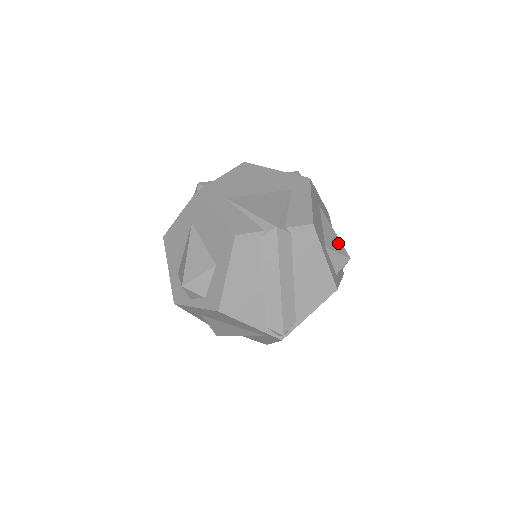
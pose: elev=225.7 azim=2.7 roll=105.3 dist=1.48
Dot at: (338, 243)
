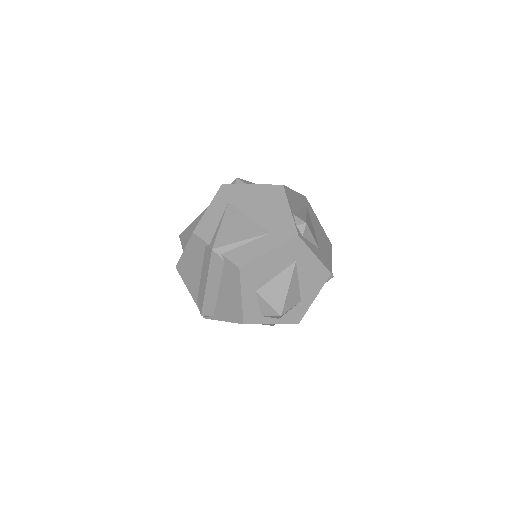
Dot at: (280, 298)
